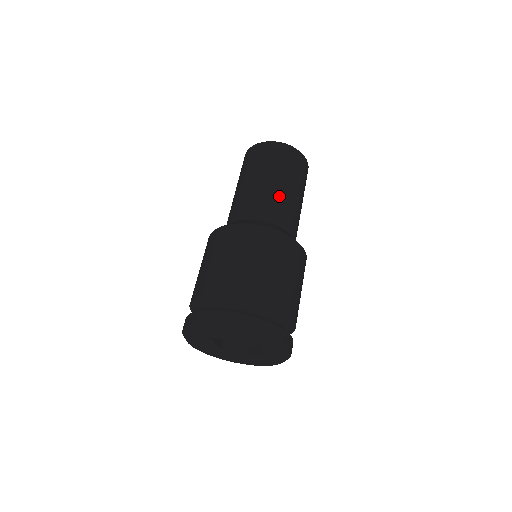
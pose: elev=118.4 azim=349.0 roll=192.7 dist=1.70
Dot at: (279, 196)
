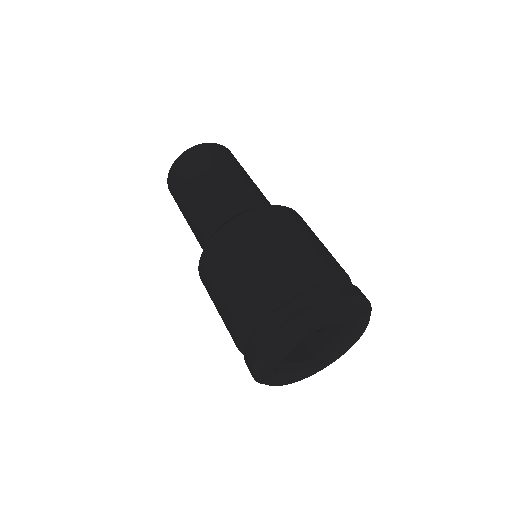
Dot at: occluded
